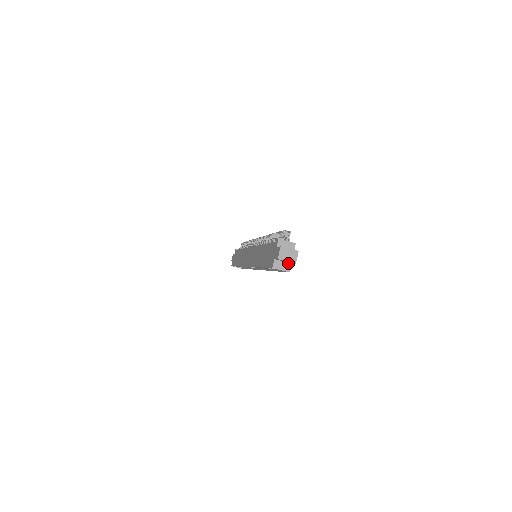
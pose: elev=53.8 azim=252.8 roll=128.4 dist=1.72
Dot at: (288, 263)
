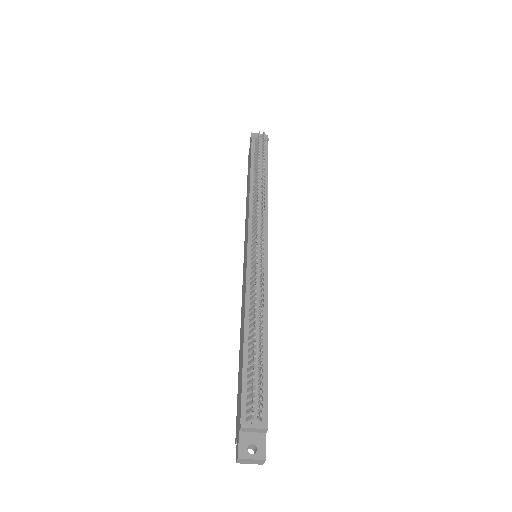
Dot at: occluded
